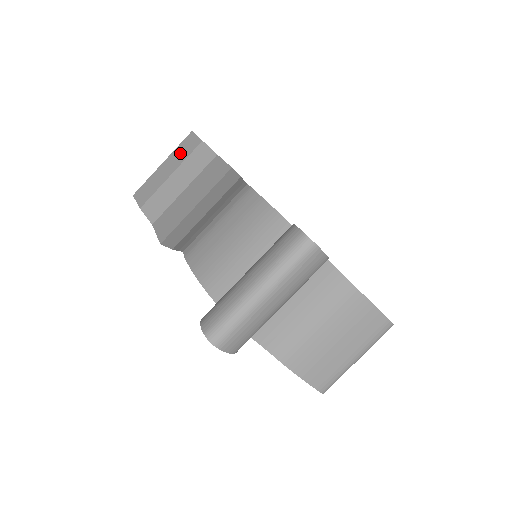
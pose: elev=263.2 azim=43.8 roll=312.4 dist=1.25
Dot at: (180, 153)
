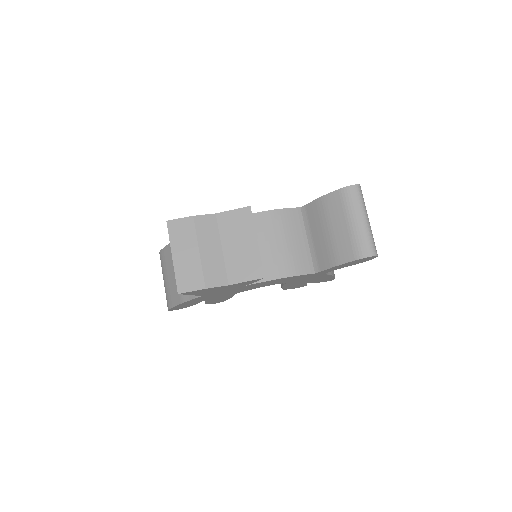
Dot at: (182, 237)
